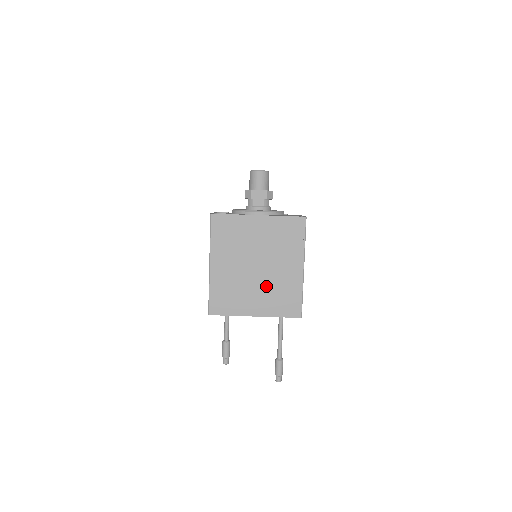
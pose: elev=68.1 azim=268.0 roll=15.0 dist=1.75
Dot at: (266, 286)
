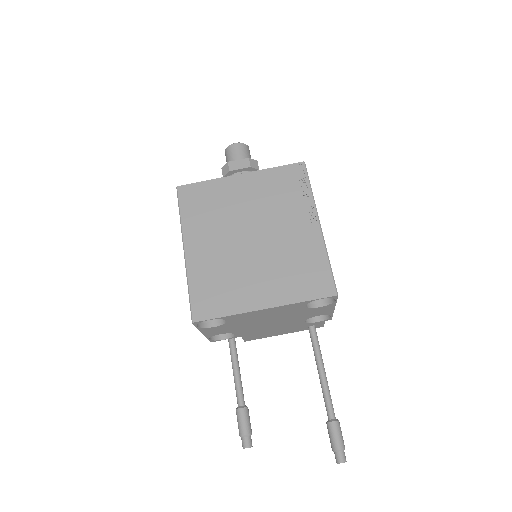
Dot at: (271, 261)
